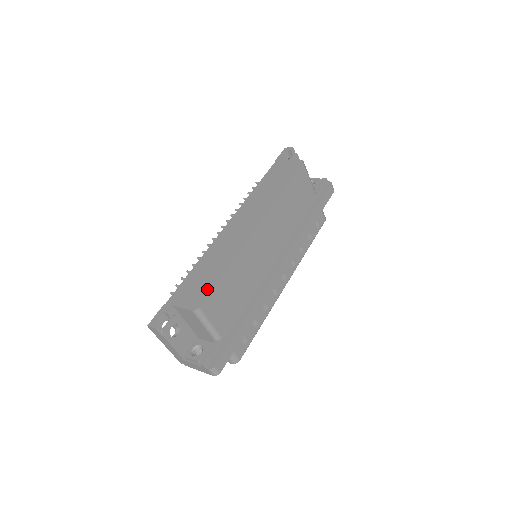
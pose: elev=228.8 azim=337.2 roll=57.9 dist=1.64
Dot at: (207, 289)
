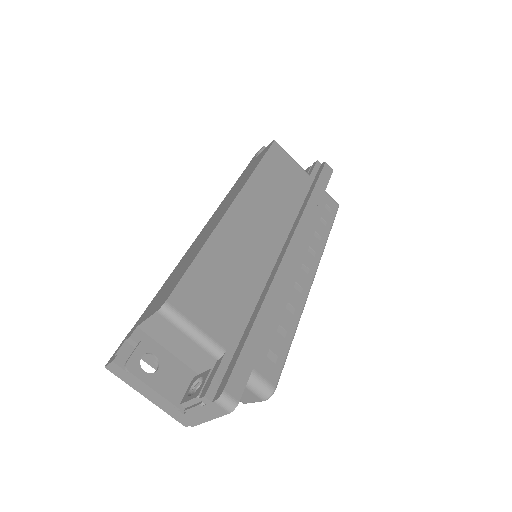
Dot at: (176, 281)
